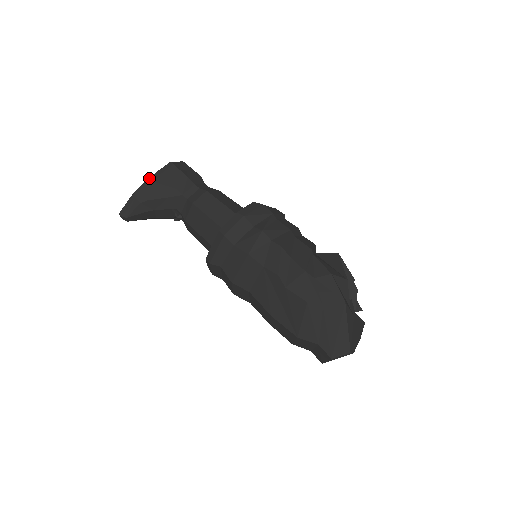
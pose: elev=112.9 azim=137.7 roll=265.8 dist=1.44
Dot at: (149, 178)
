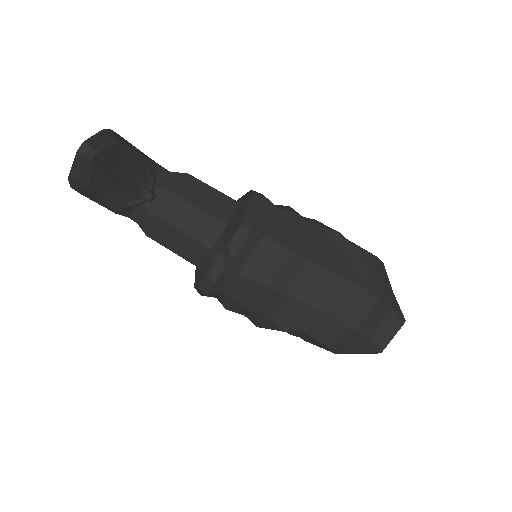
Dot at: (112, 130)
